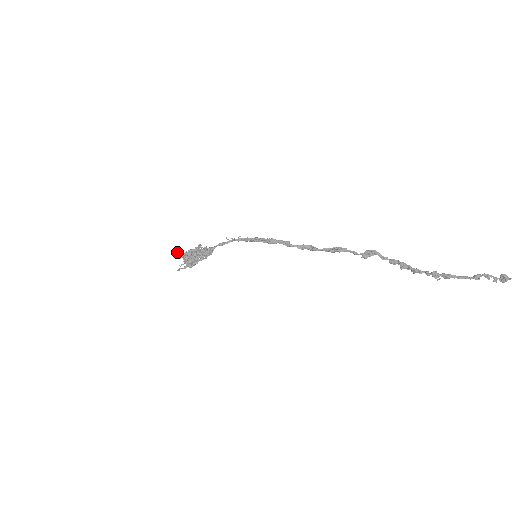
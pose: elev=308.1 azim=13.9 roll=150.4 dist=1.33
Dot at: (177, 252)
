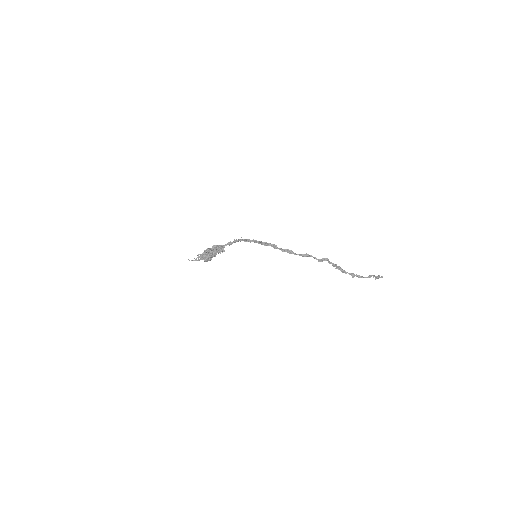
Dot at: (205, 254)
